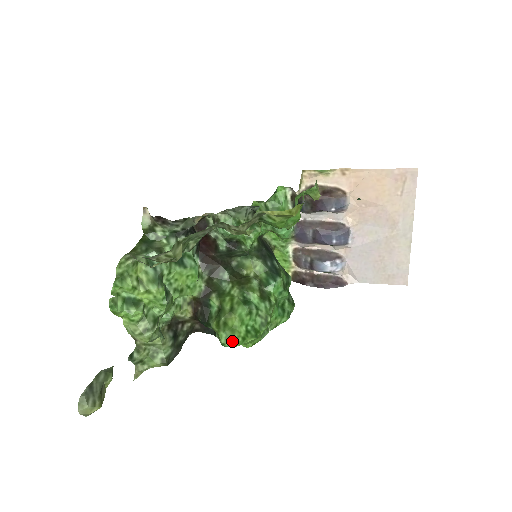
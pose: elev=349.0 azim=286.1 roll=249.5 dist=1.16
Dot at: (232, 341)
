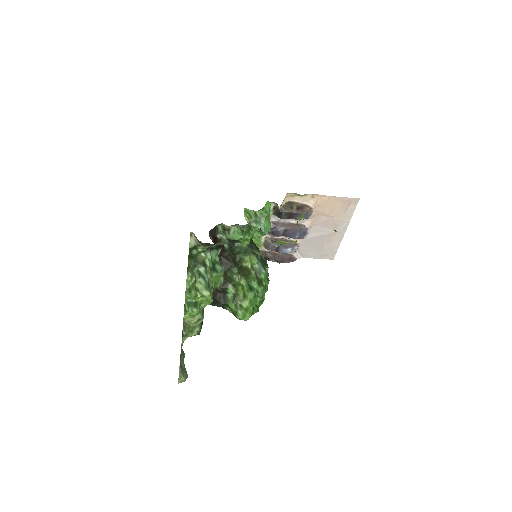
Dot at: (247, 317)
